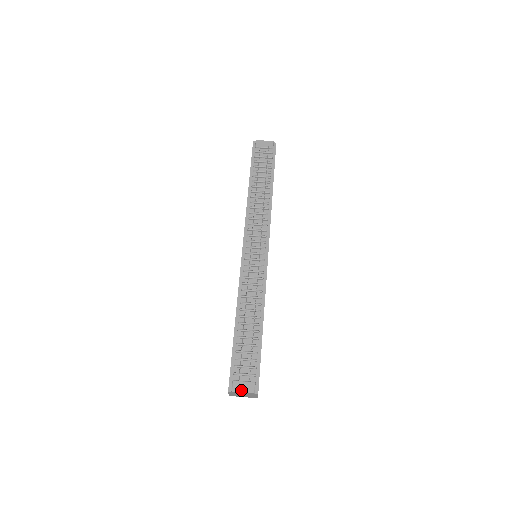
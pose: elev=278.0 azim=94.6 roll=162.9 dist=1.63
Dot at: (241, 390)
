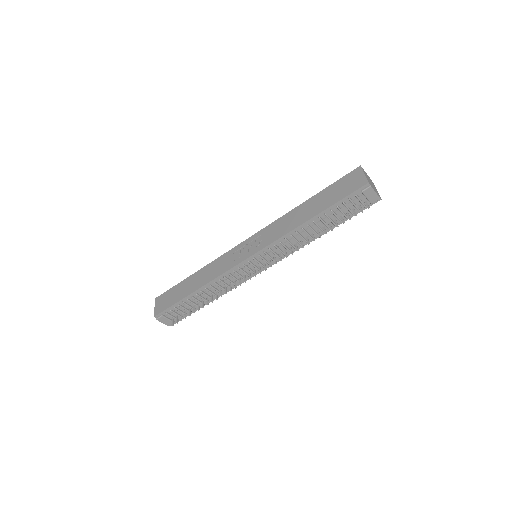
Dot at: (162, 322)
